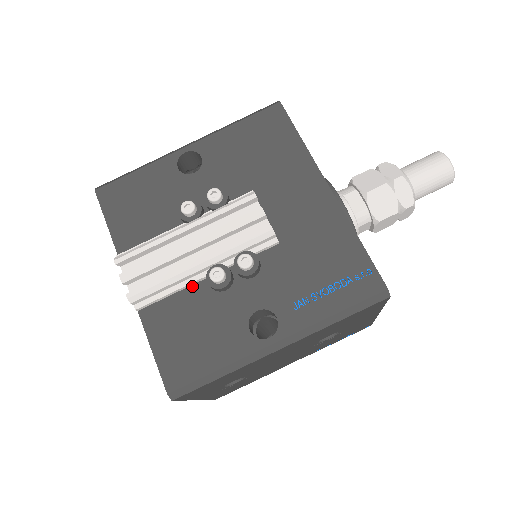
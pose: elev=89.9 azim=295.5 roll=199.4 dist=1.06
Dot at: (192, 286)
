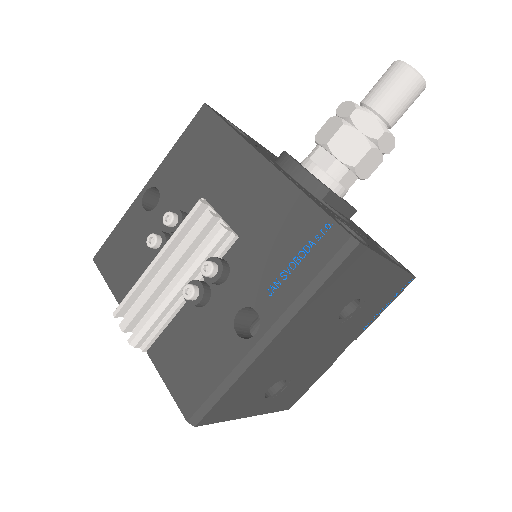
Dot at: (180, 311)
